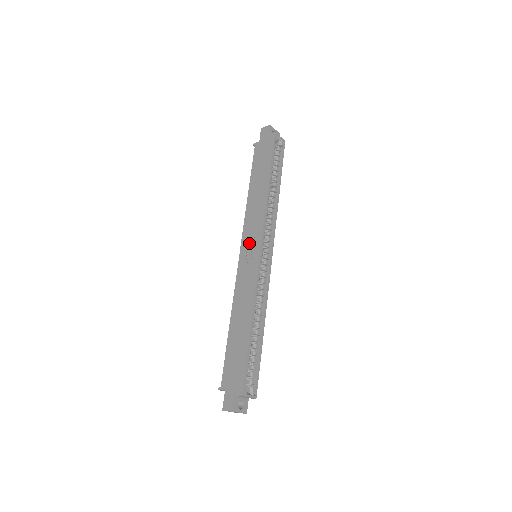
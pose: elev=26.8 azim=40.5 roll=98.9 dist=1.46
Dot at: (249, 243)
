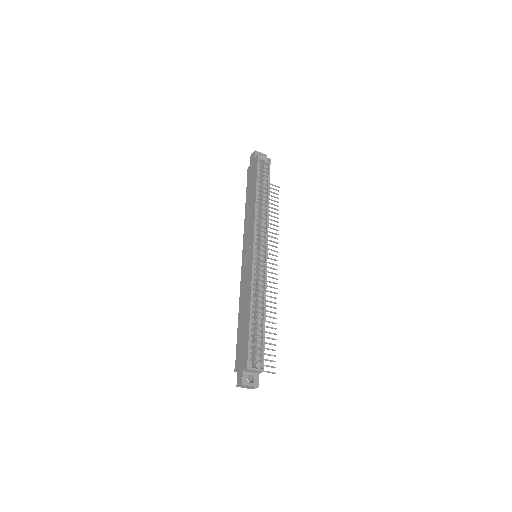
Dot at: (247, 246)
